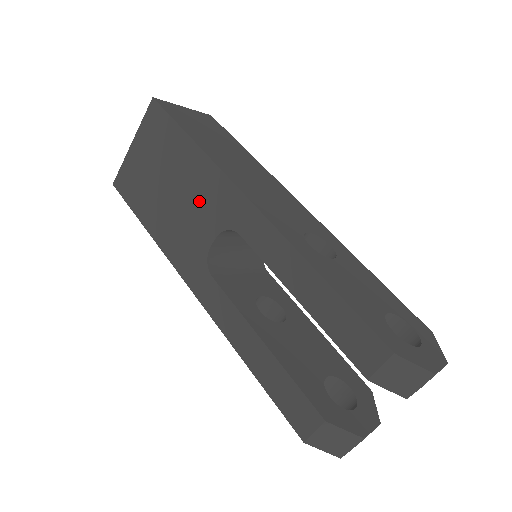
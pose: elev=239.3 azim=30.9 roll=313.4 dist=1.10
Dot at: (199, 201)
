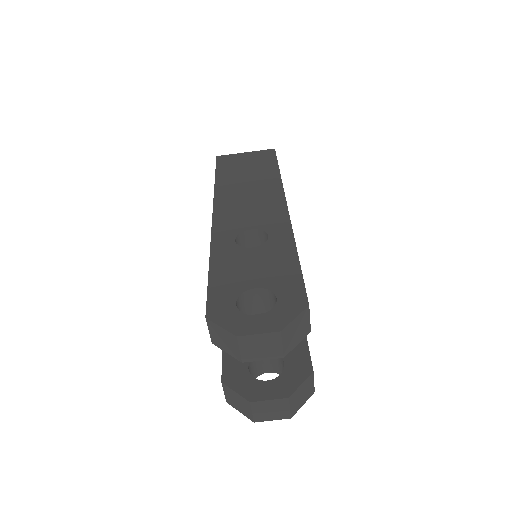
Dot at: occluded
